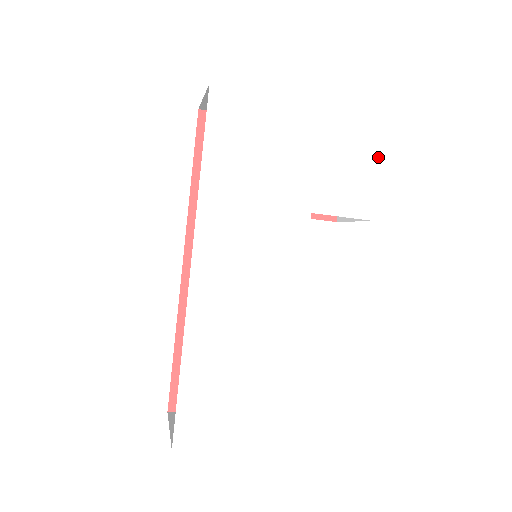
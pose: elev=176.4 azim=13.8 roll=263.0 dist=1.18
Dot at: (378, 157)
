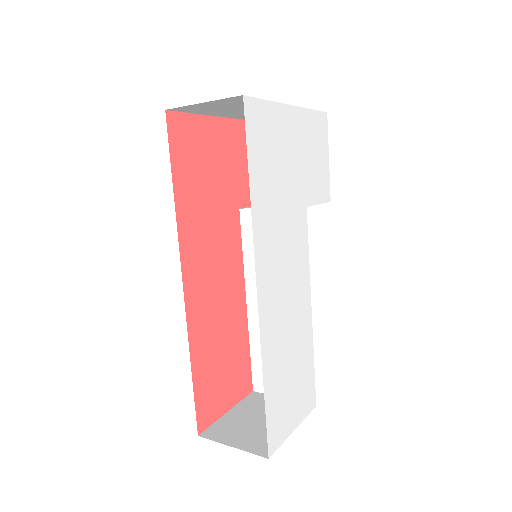
Dot at: (328, 148)
